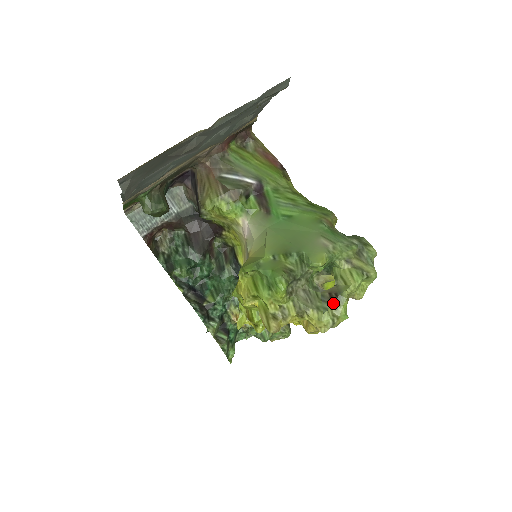
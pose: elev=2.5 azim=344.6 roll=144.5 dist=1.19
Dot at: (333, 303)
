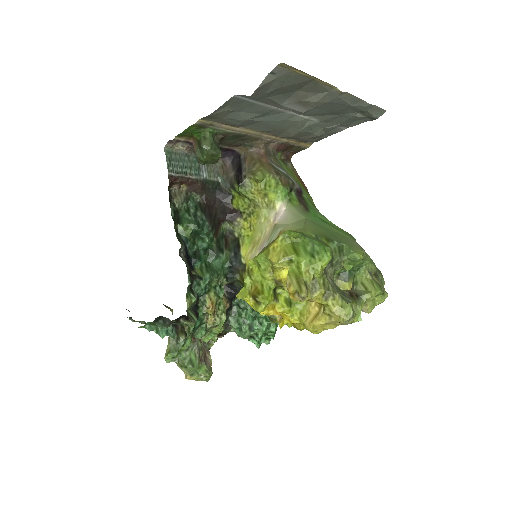
Dot at: (354, 300)
